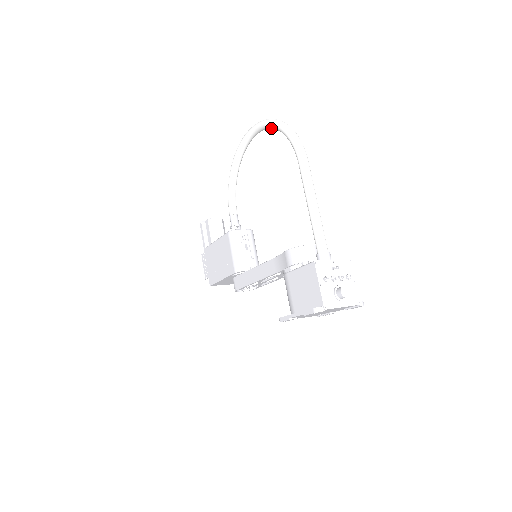
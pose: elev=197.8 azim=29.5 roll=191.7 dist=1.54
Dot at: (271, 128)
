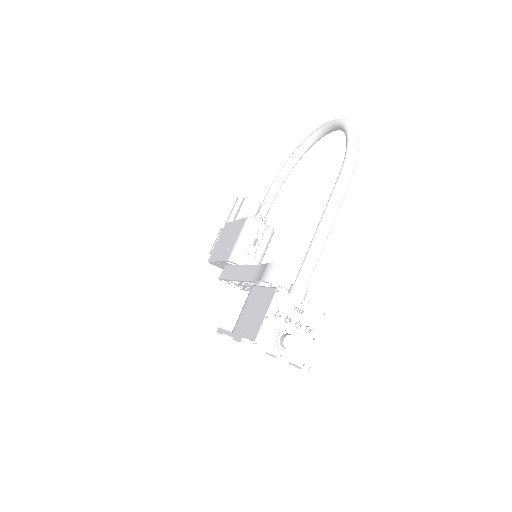
Dot at: (342, 130)
